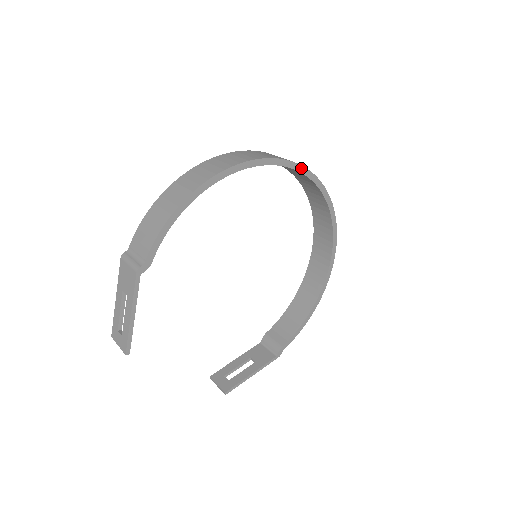
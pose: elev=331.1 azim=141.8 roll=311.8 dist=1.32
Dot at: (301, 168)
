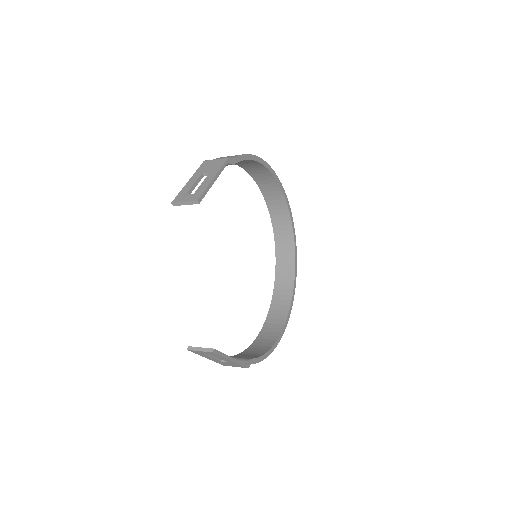
Dot at: (292, 220)
